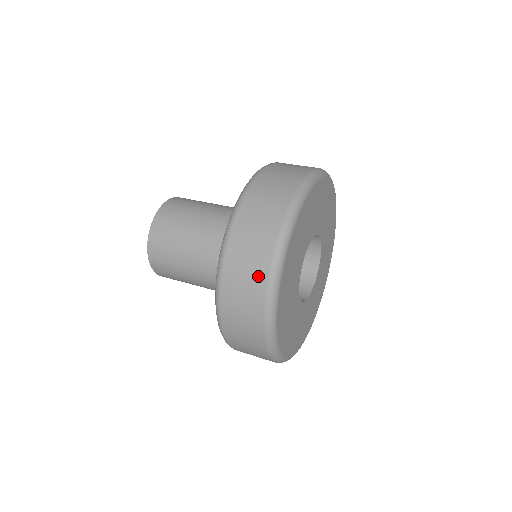
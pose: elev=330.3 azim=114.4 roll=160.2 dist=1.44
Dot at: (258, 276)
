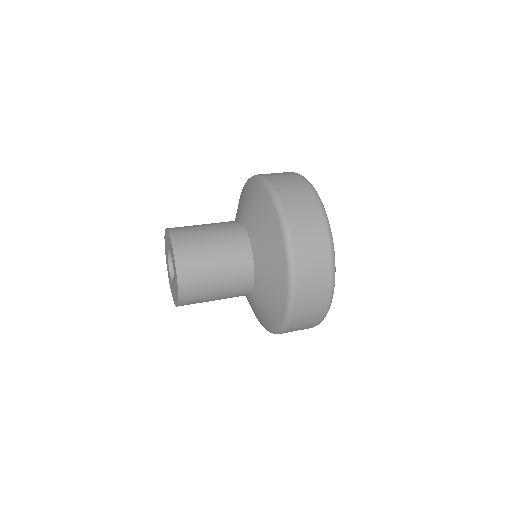
Dot at: (317, 223)
